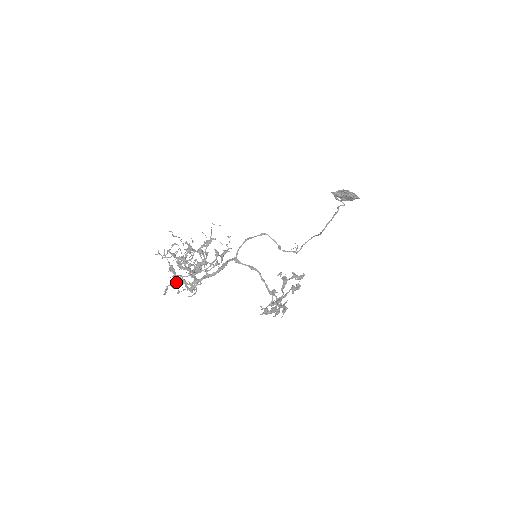
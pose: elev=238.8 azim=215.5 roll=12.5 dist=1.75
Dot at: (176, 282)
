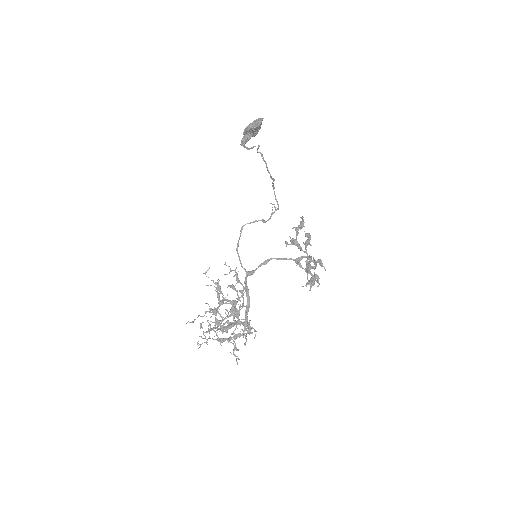
Dot at: (235, 343)
